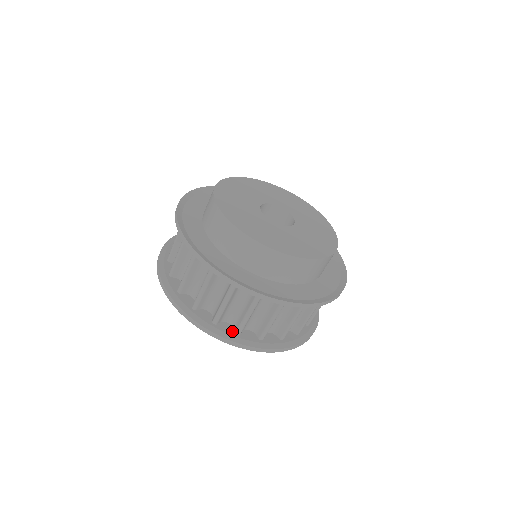
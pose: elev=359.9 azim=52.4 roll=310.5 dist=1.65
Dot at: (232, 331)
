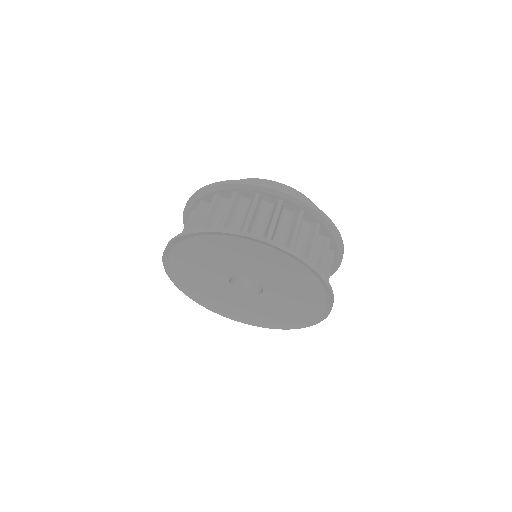
Dot at: occluded
